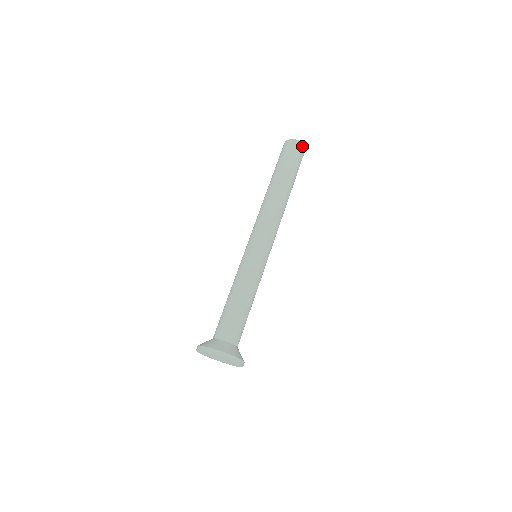
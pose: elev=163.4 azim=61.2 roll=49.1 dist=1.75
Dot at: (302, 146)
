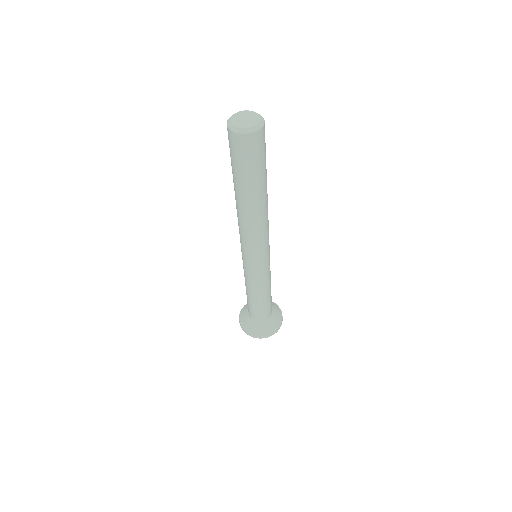
Dot at: (264, 126)
